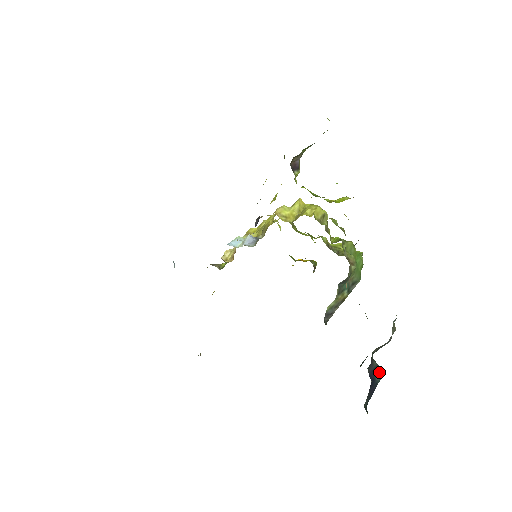
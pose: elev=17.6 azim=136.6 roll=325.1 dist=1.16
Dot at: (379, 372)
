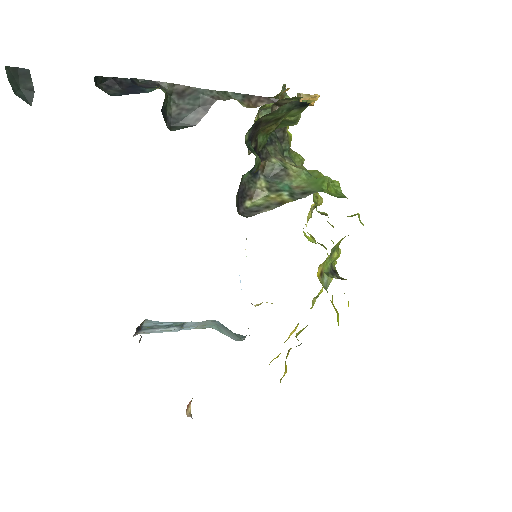
Dot at: occluded
